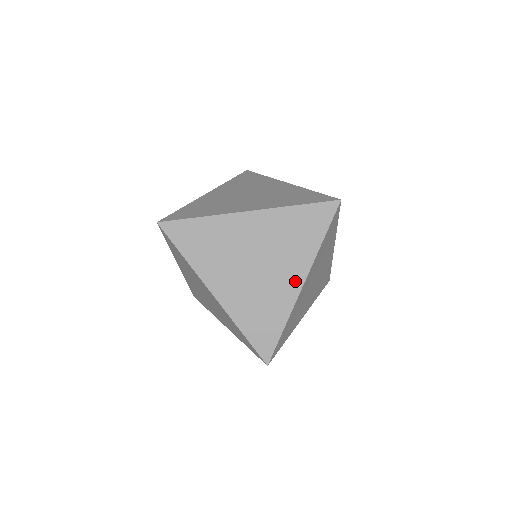
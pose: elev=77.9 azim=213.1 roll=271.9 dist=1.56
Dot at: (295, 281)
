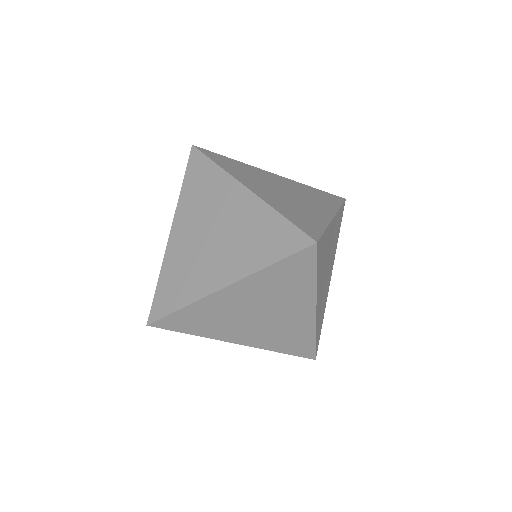
Dot at: (306, 312)
